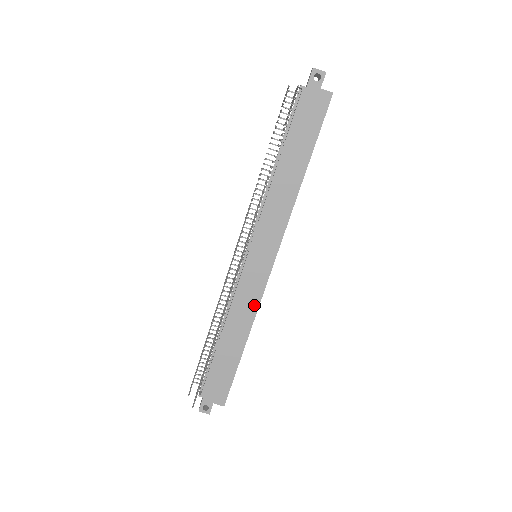
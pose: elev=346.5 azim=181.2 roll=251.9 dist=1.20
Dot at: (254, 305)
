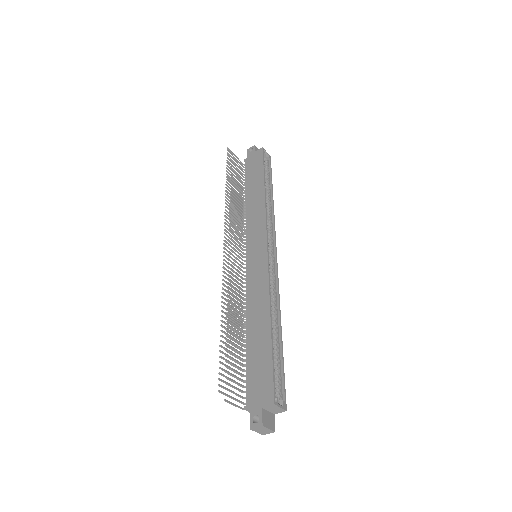
Dot at: (264, 285)
